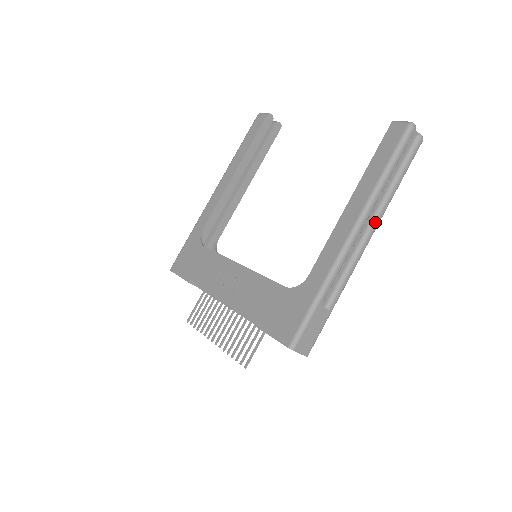
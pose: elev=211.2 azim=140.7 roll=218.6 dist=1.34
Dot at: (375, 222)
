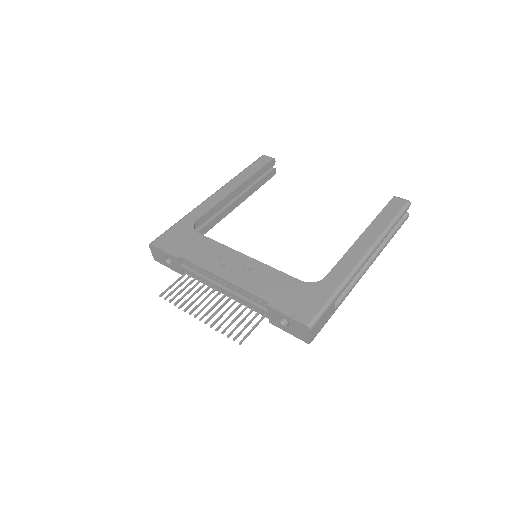
Dot at: (375, 257)
